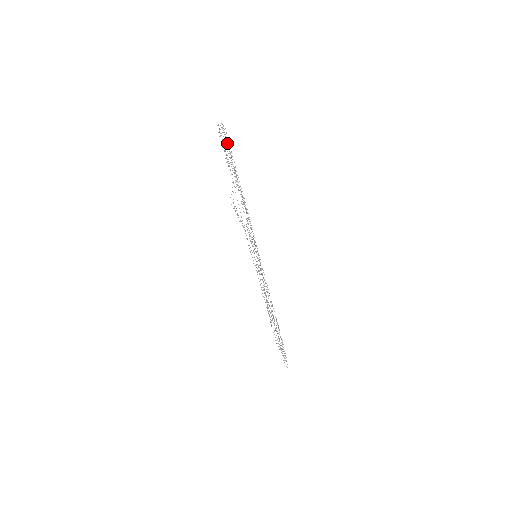
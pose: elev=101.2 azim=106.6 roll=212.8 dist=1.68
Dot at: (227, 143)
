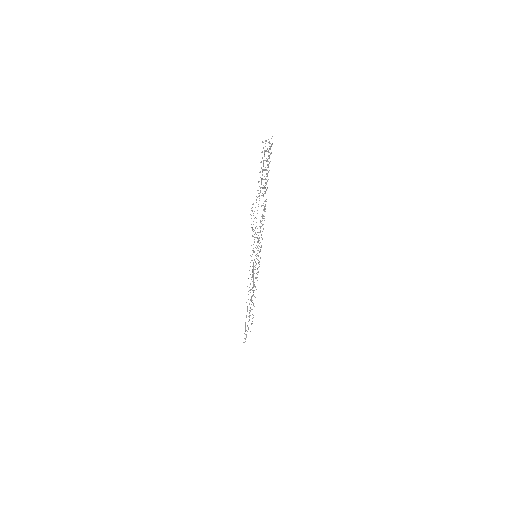
Dot at: (267, 159)
